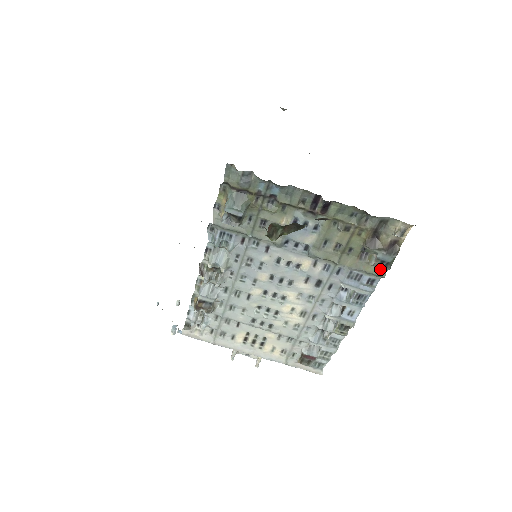
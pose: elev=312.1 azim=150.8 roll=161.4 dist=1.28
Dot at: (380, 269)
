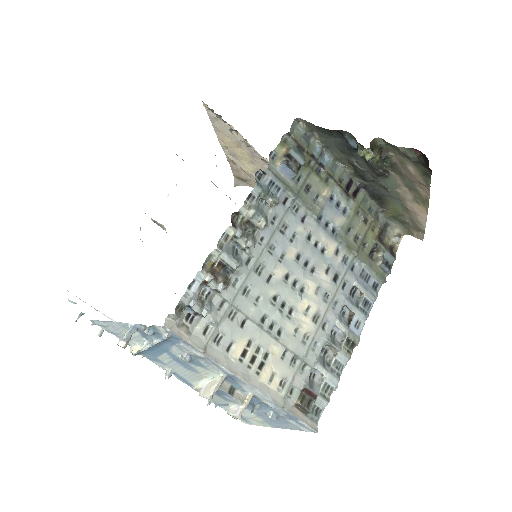
Dot at: (382, 273)
